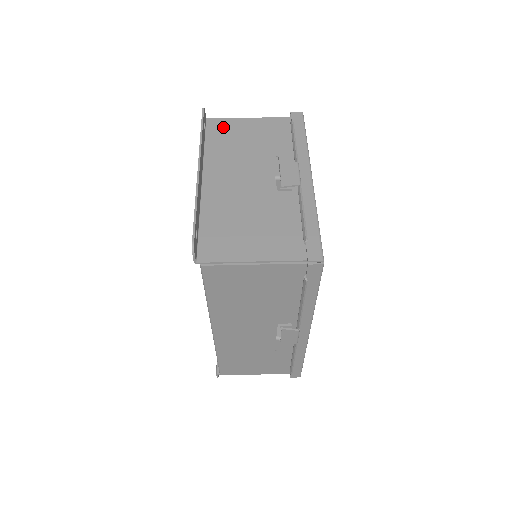
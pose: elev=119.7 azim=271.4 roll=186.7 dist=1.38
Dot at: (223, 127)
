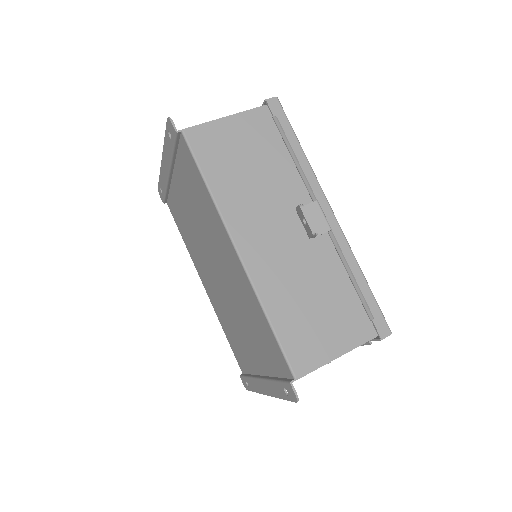
Dot at: occluded
